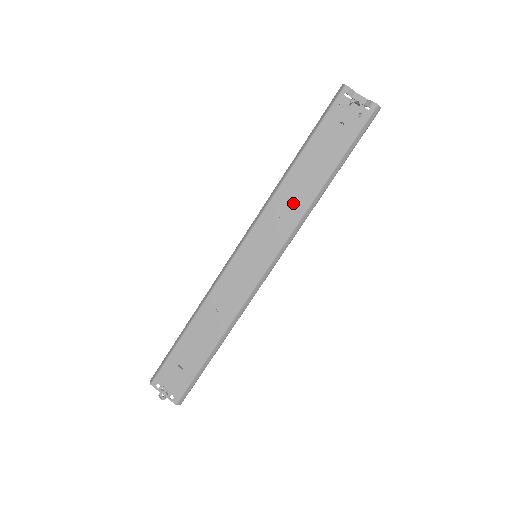
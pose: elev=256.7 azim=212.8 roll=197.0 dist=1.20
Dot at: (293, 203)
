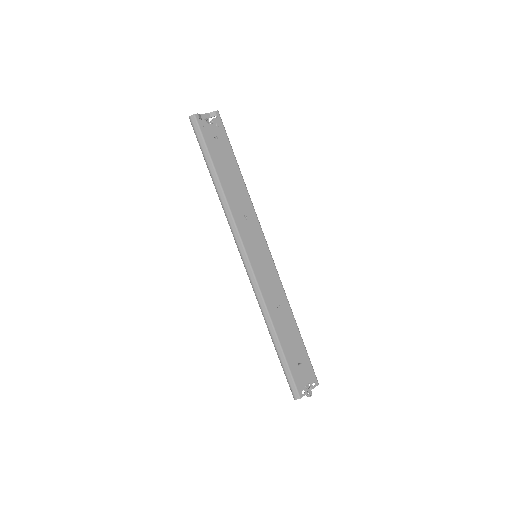
Dot at: (242, 204)
